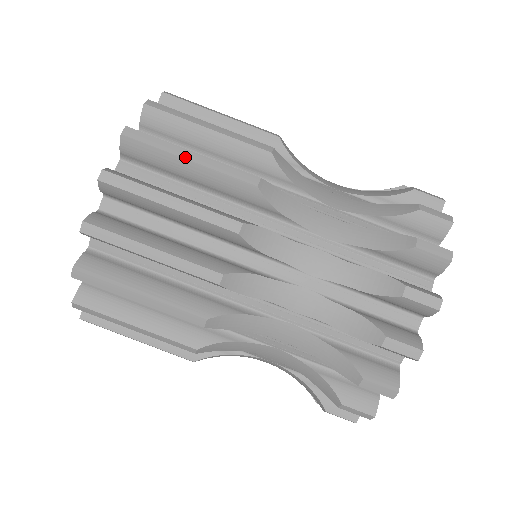
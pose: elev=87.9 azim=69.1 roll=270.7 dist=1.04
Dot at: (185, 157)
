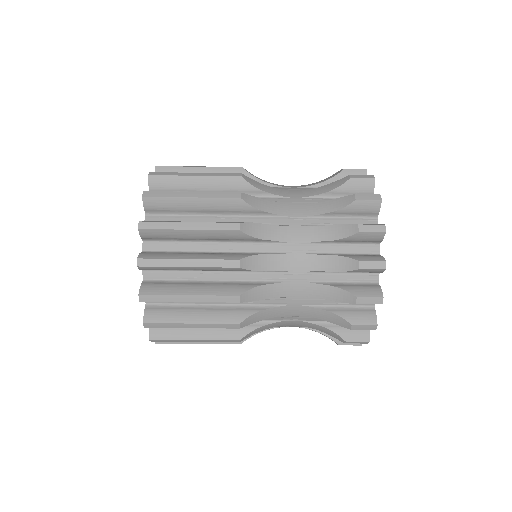
Dot at: (186, 229)
